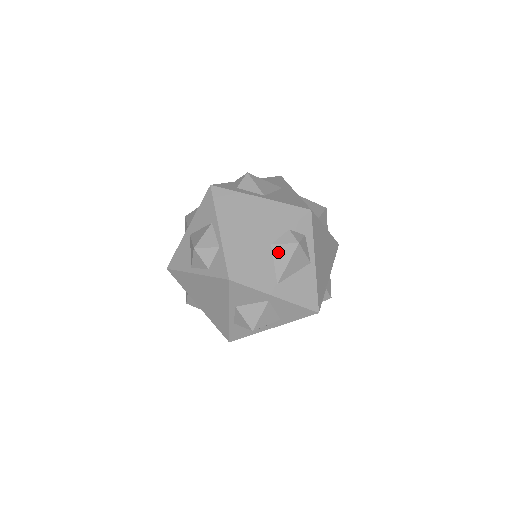
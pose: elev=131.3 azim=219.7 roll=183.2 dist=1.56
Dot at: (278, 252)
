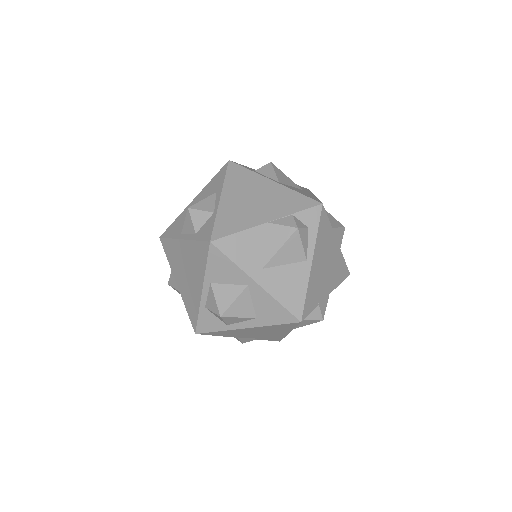
Dot at: (273, 233)
